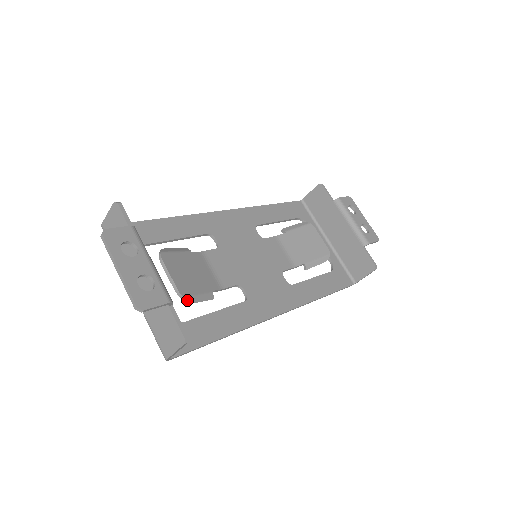
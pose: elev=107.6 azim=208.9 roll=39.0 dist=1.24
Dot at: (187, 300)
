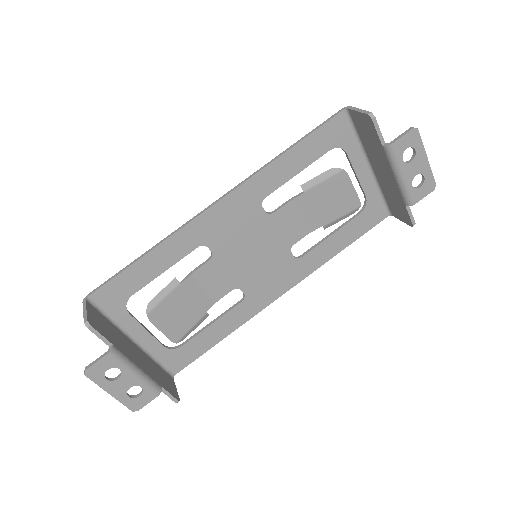
Dot at: (180, 341)
